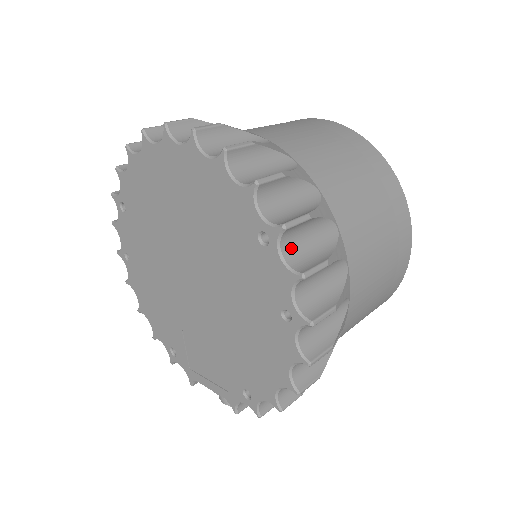
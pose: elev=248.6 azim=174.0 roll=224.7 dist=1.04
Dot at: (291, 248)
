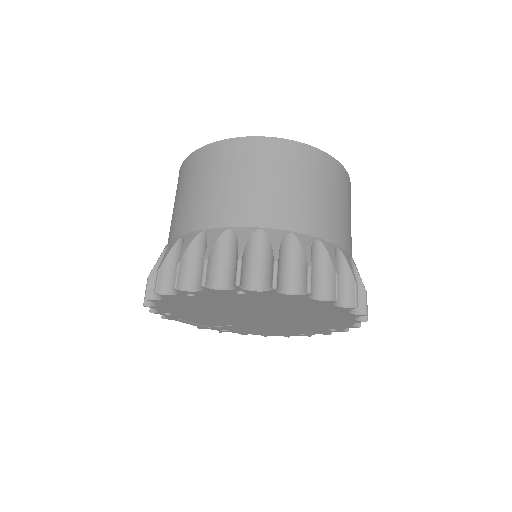
Dot at: occluded
